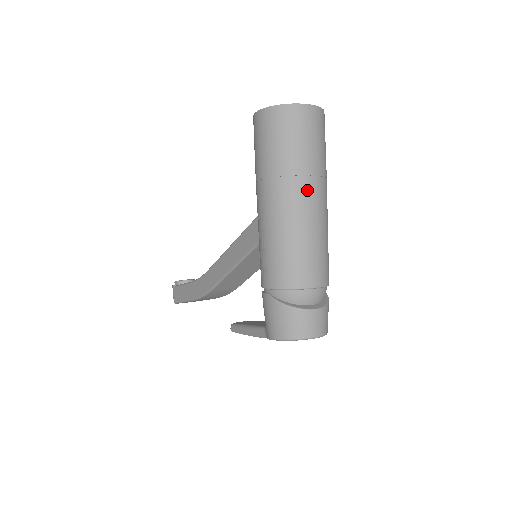
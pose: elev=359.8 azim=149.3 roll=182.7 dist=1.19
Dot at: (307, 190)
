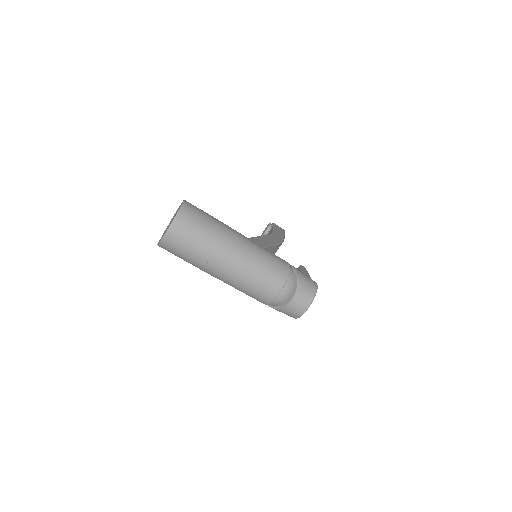
Dot at: (218, 264)
